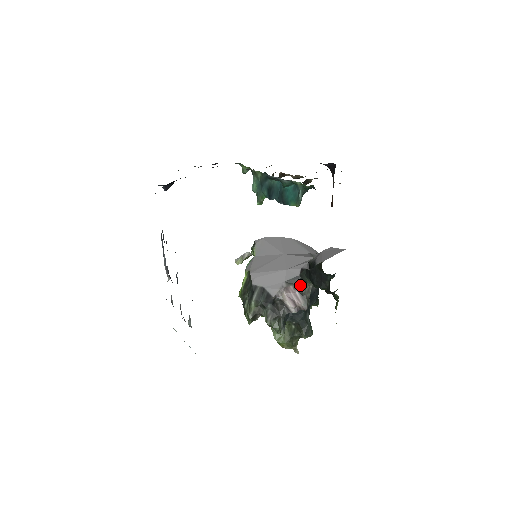
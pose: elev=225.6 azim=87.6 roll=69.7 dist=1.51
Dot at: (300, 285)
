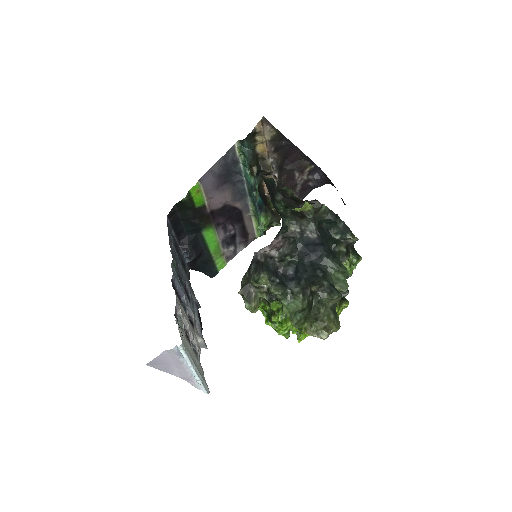
Dot at: occluded
